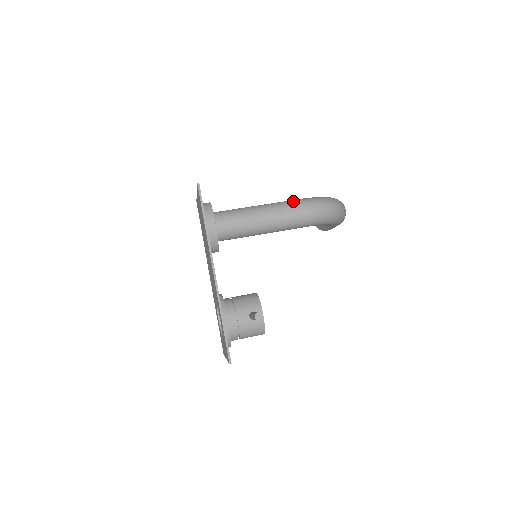
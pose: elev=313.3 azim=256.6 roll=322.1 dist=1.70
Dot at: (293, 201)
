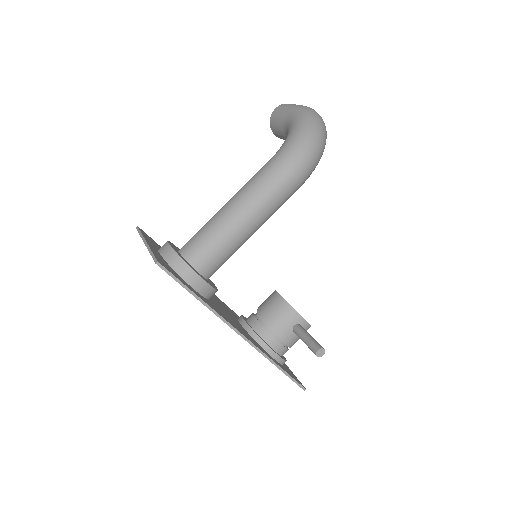
Dot at: (270, 174)
